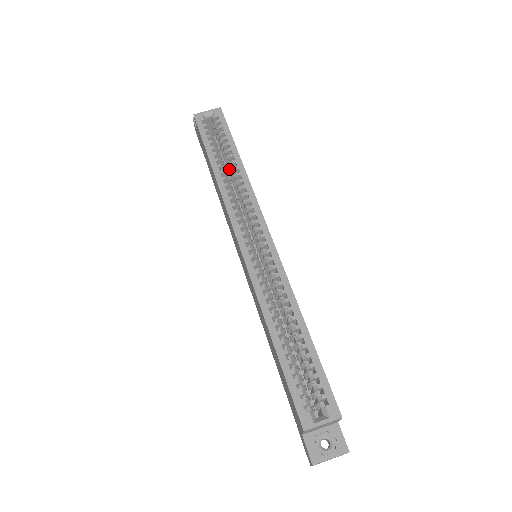
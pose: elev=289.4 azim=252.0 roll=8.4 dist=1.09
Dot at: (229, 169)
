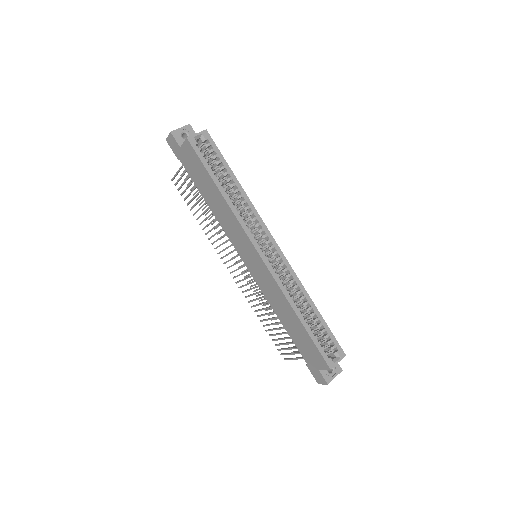
Dot at: (223, 187)
